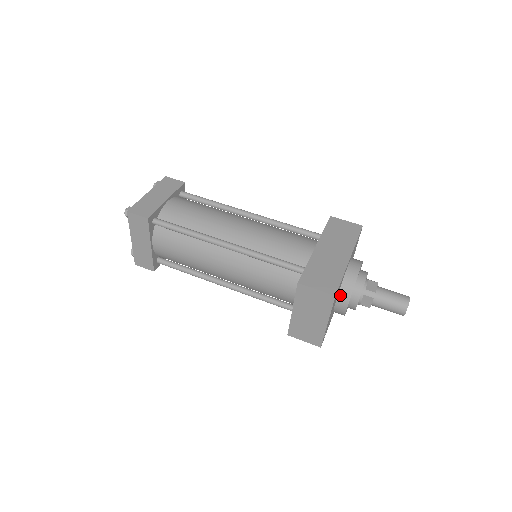
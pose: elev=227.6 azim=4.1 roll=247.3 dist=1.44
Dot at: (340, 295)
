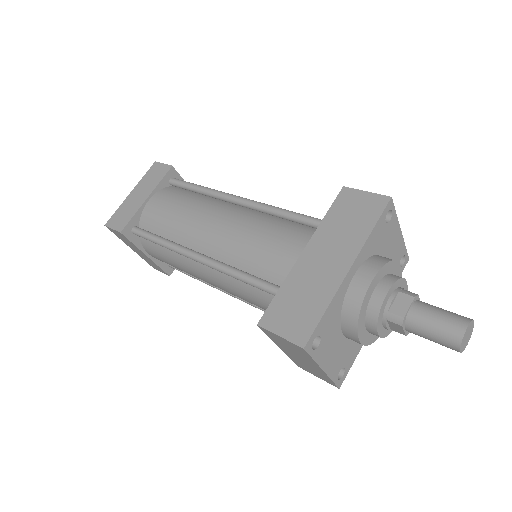
Dot at: (343, 325)
